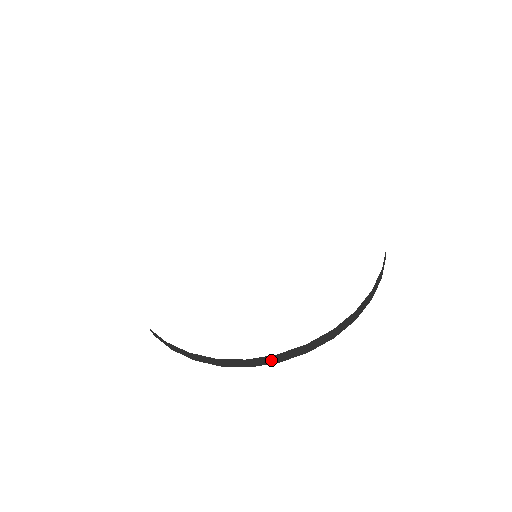
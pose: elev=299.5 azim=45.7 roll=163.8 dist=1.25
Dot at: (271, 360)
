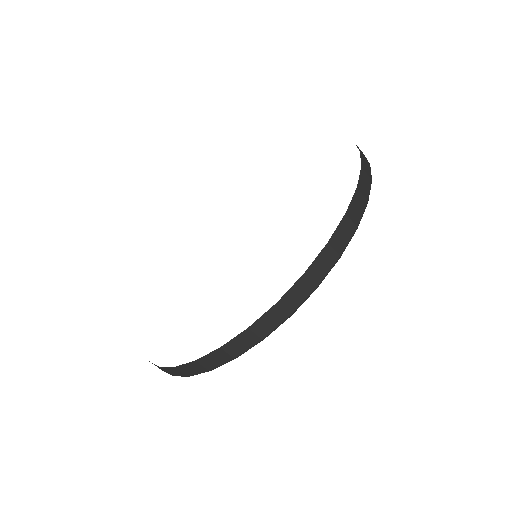
Dot at: (198, 368)
